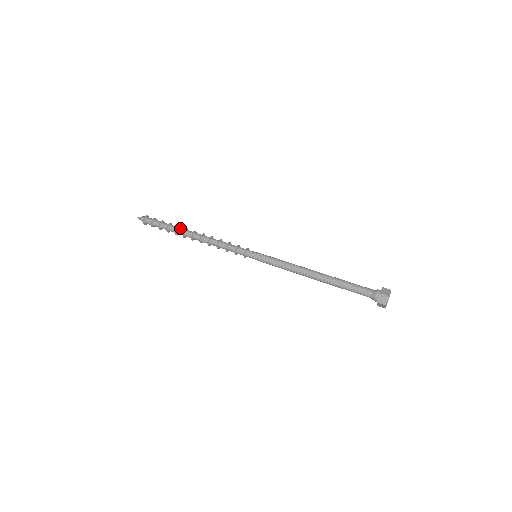
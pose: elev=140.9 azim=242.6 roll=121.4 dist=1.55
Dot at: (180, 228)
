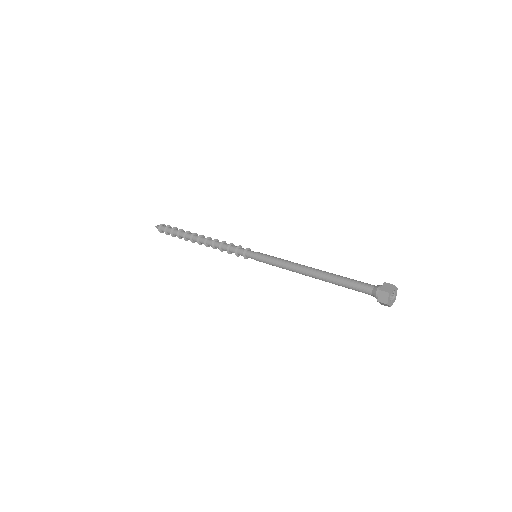
Dot at: (191, 233)
